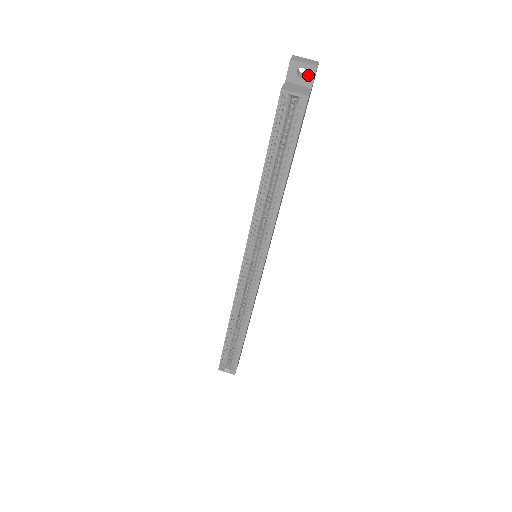
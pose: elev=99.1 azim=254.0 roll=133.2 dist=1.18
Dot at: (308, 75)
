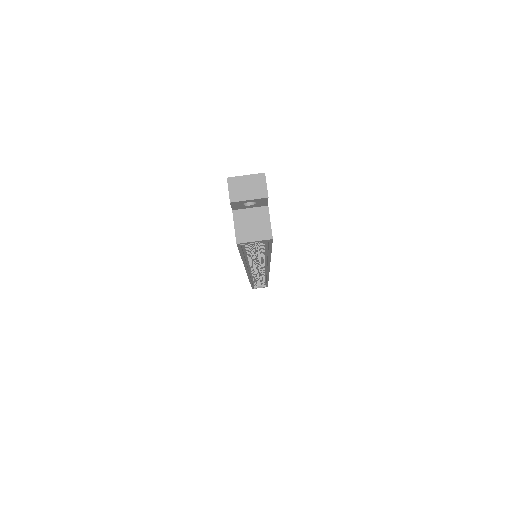
Dot at: (259, 202)
